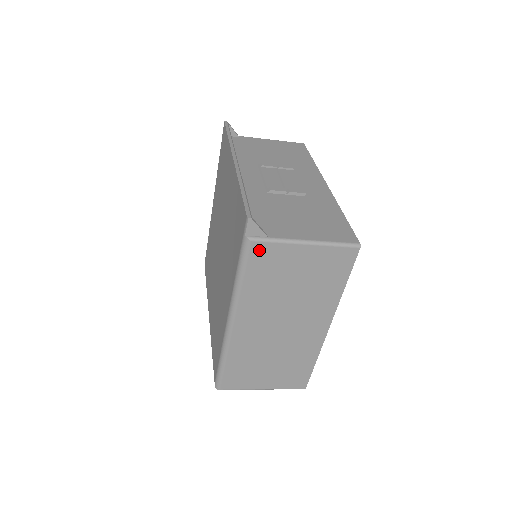
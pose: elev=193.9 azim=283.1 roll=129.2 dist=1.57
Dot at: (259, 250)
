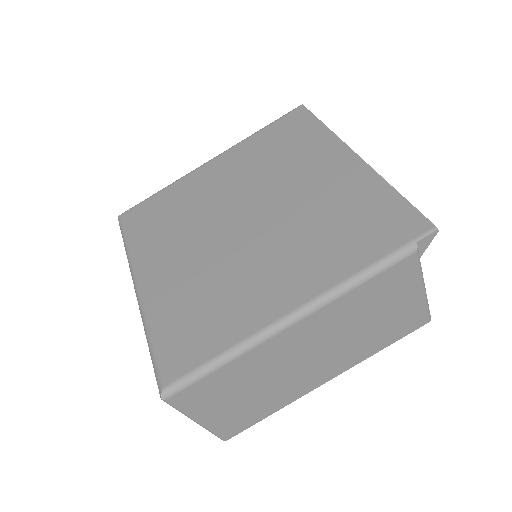
Dot at: (407, 266)
